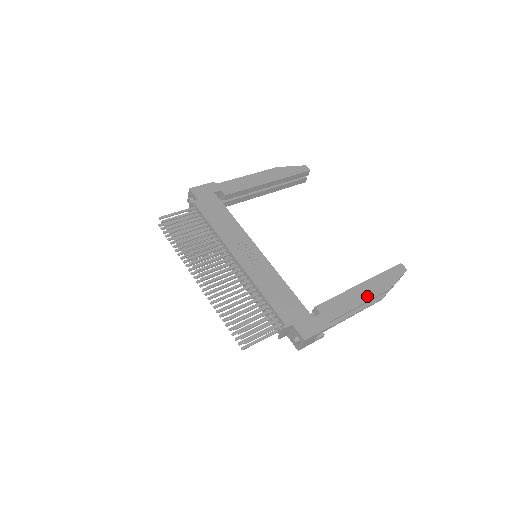
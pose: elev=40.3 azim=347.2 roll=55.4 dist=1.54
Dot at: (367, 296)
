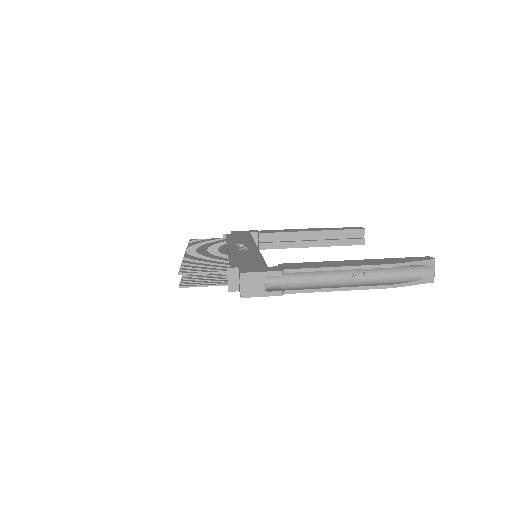
Dot at: (354, 264)
